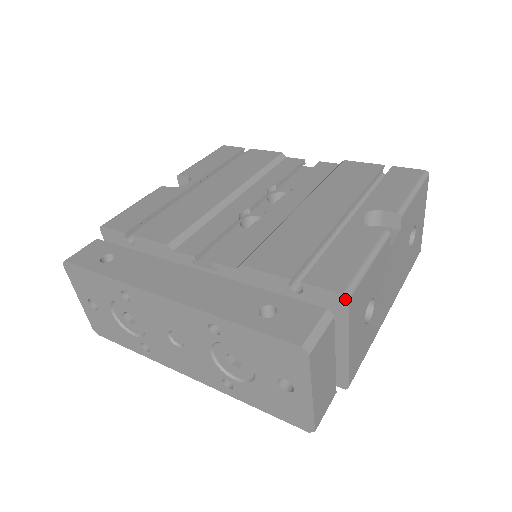
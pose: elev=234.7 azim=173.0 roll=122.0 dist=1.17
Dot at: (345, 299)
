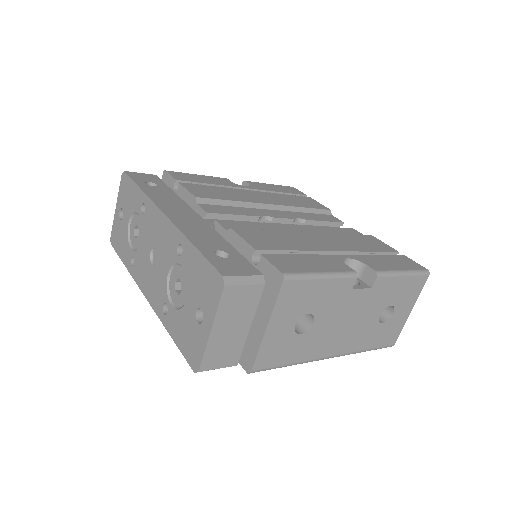
Dot at: (282, 278)
